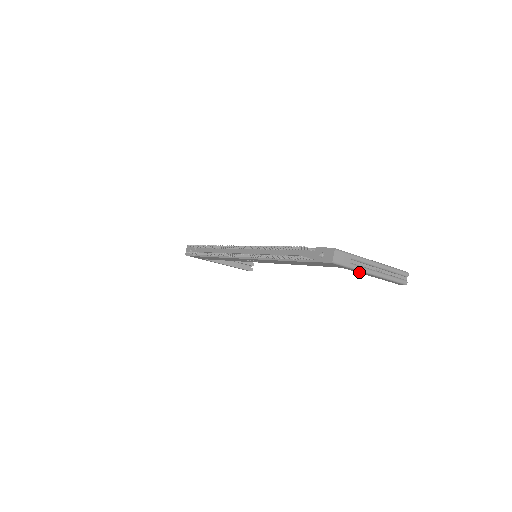
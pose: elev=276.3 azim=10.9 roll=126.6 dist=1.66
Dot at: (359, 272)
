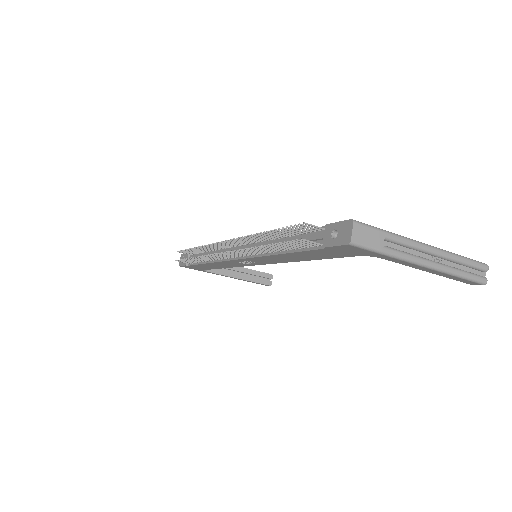
Dot at: (402, 263)
